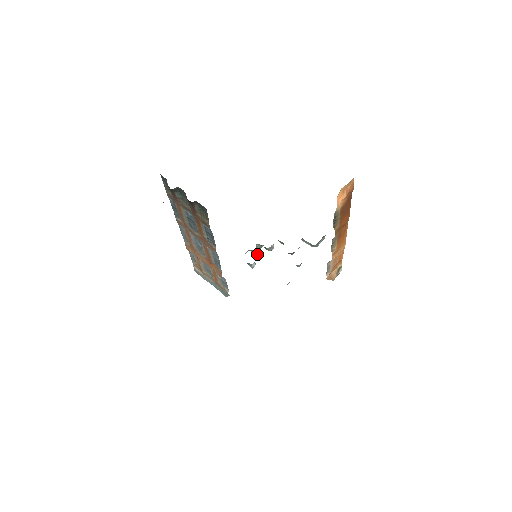
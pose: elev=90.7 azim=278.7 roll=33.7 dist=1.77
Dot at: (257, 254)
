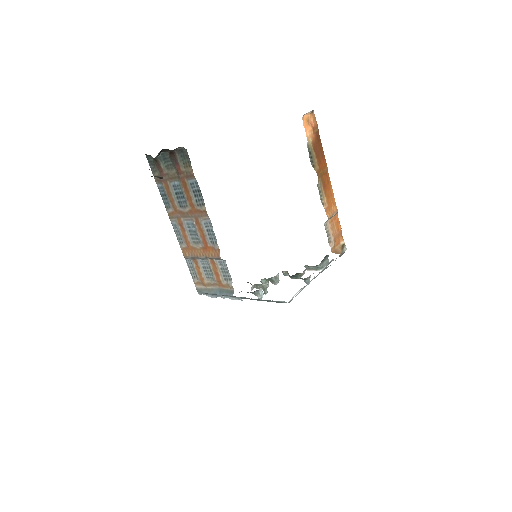
Dot at: occluded
